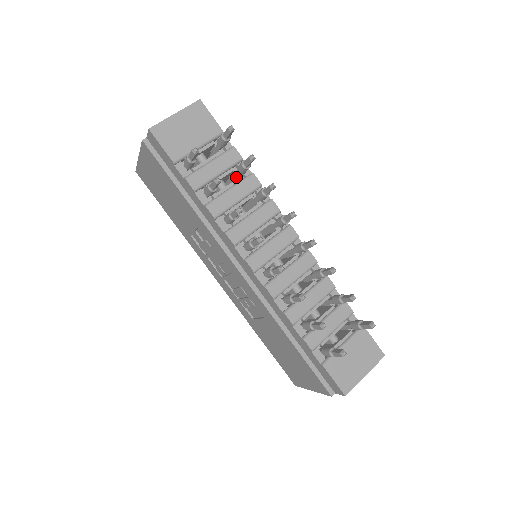
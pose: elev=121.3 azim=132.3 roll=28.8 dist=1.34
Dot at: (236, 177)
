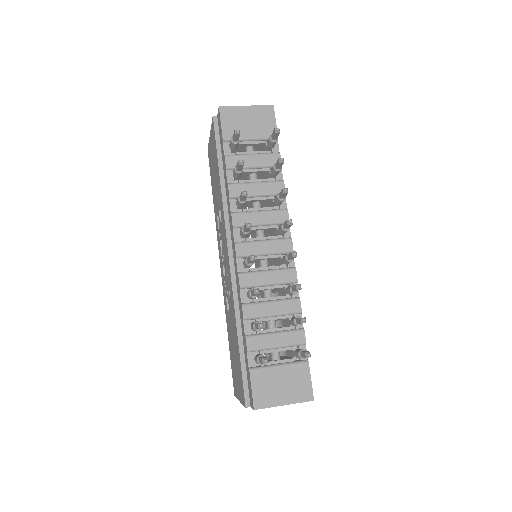
Dot at: occluded
